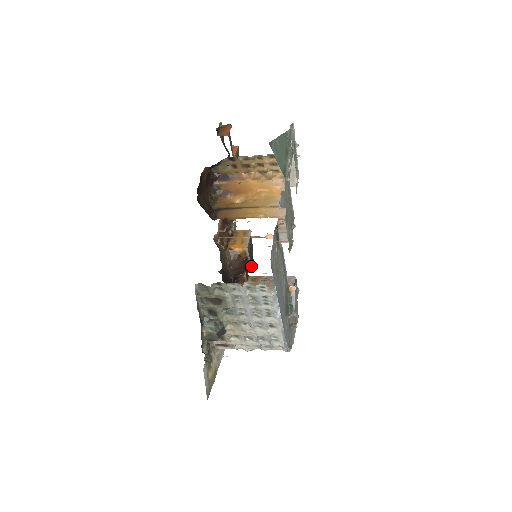
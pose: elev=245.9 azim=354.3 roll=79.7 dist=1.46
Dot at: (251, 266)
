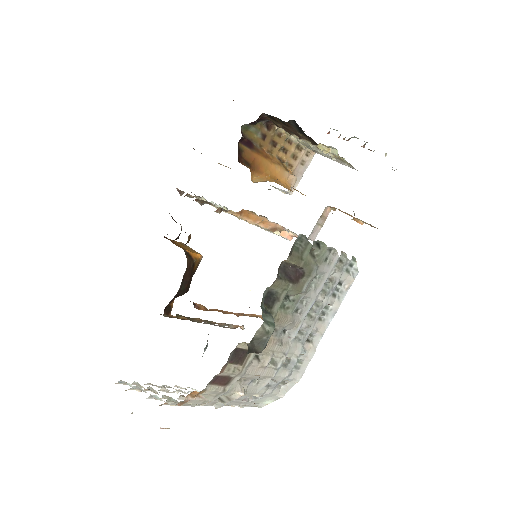
Dot at: occluded
